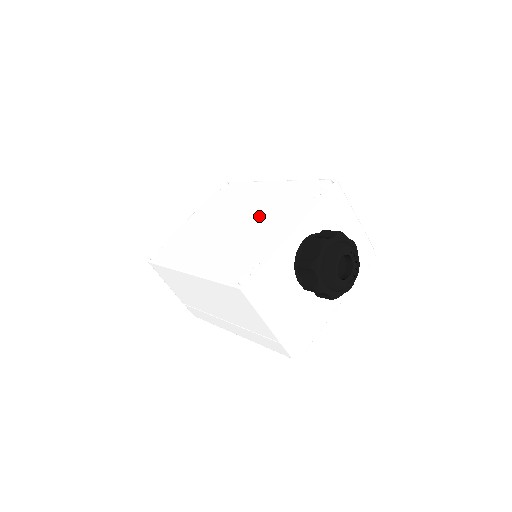
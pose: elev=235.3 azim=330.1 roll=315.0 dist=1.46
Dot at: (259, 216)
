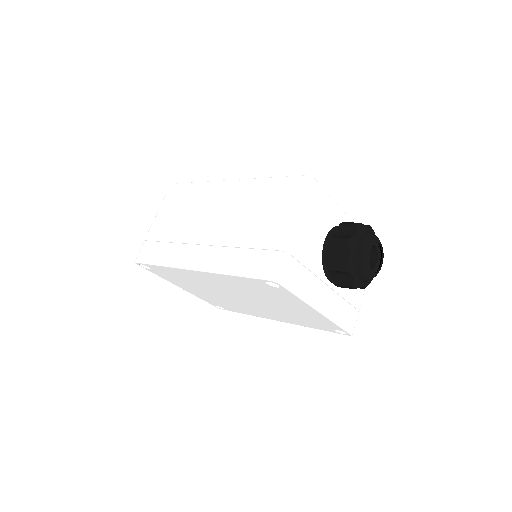
Dot at: occluded
